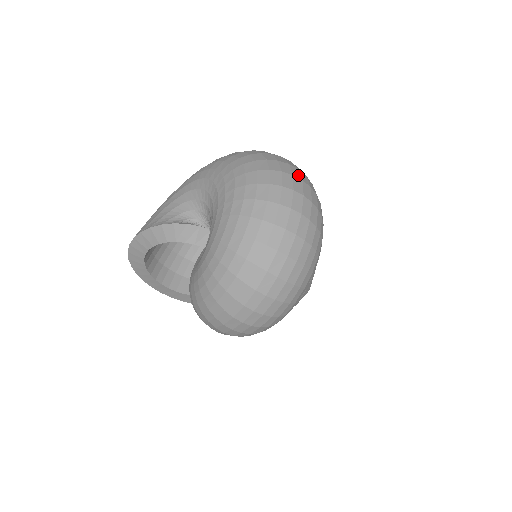
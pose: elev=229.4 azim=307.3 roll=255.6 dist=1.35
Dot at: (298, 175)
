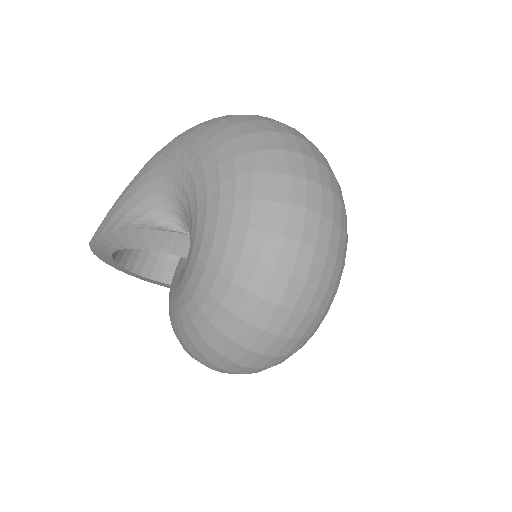
Dot at: (315, 175)
